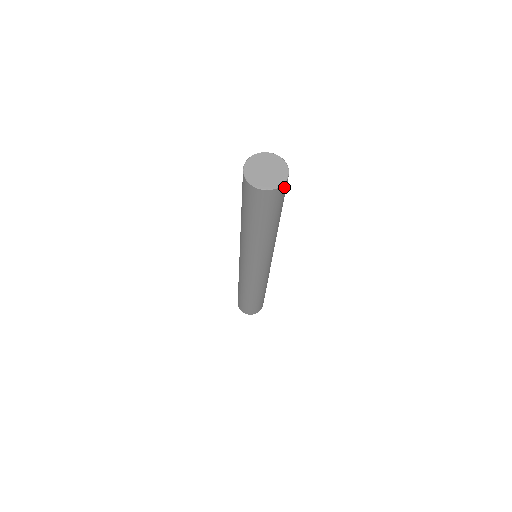
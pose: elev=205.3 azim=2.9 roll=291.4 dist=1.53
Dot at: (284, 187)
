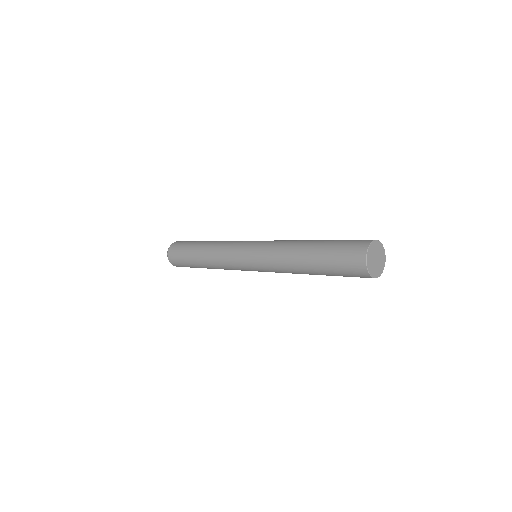
Dot at: occluded
